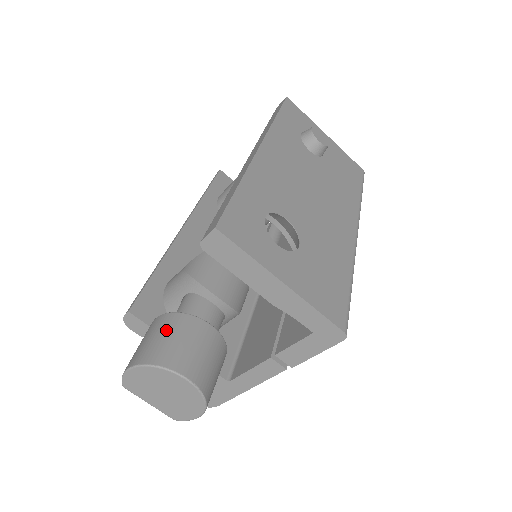
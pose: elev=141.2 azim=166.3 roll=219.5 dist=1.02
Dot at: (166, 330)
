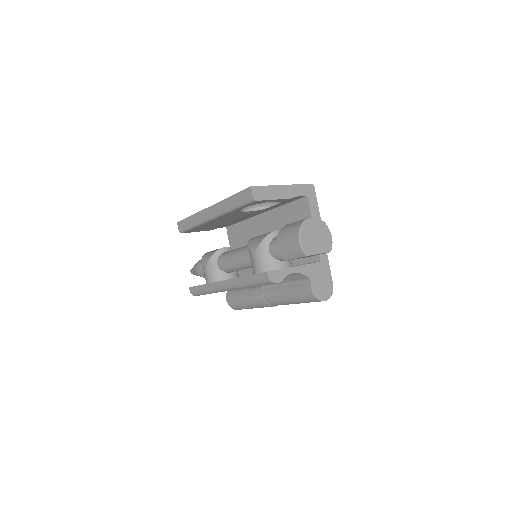
Dot at: (286, 231)
